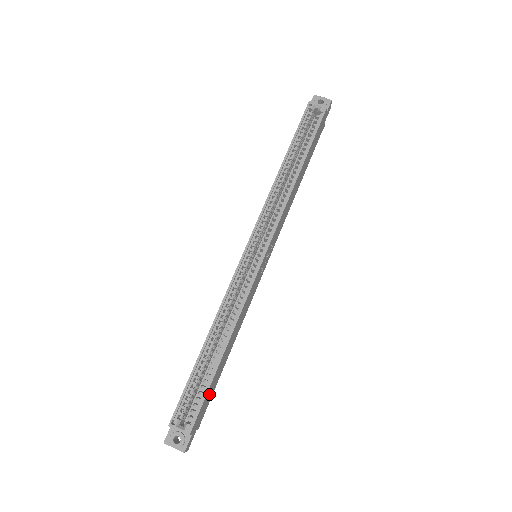
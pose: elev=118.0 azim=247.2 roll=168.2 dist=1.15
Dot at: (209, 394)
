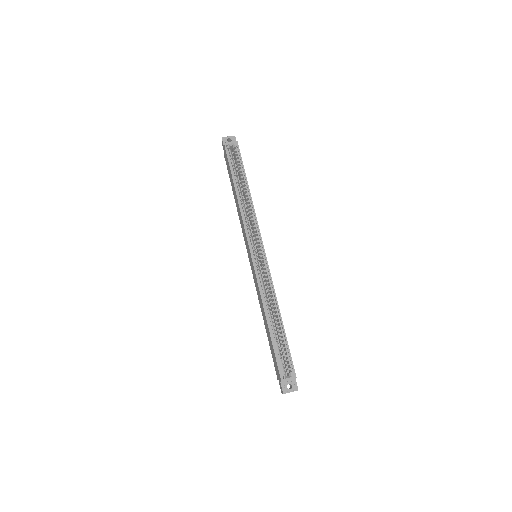
Dot at: occluded
